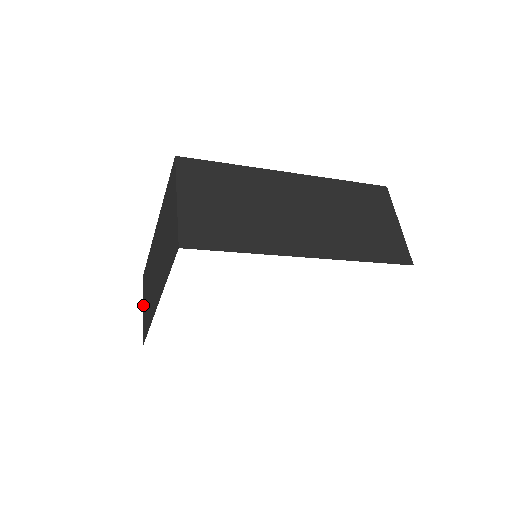
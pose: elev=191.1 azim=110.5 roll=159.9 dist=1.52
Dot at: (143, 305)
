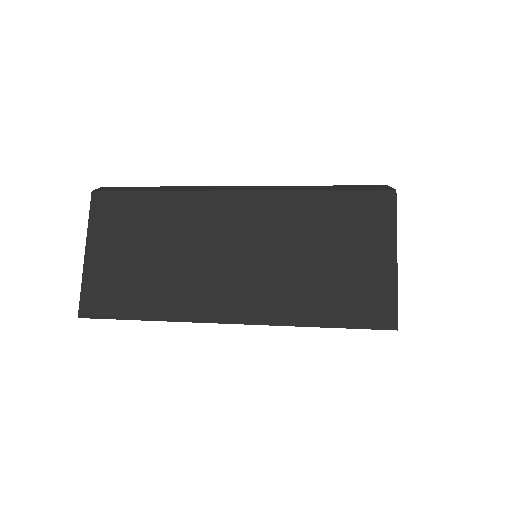
Dot at: occluded
